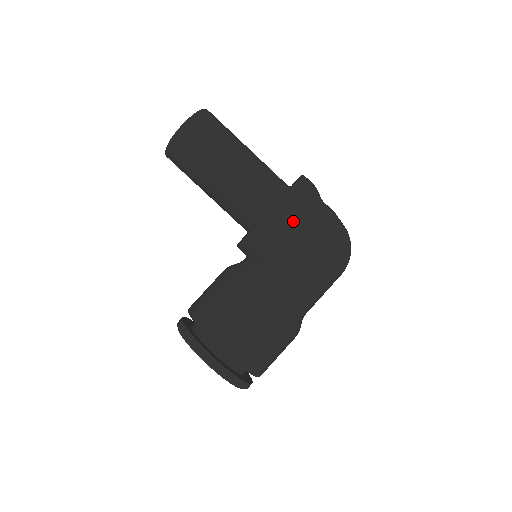
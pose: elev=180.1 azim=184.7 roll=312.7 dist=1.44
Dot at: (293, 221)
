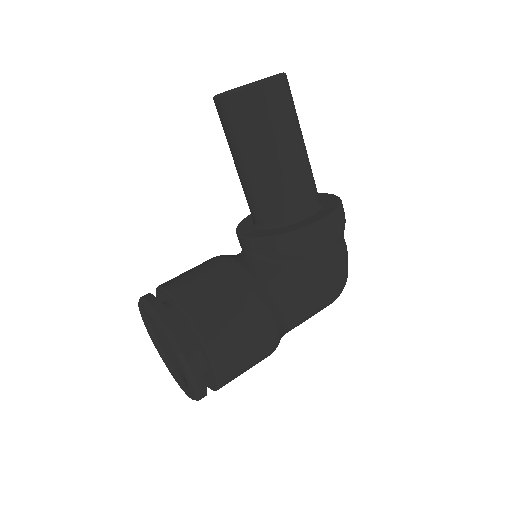
Dot at: (328, 243)
